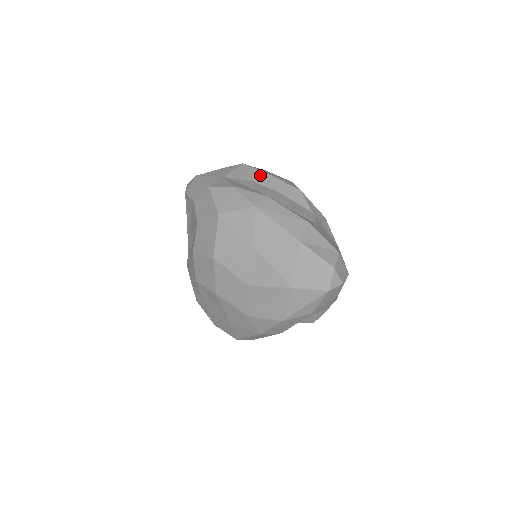
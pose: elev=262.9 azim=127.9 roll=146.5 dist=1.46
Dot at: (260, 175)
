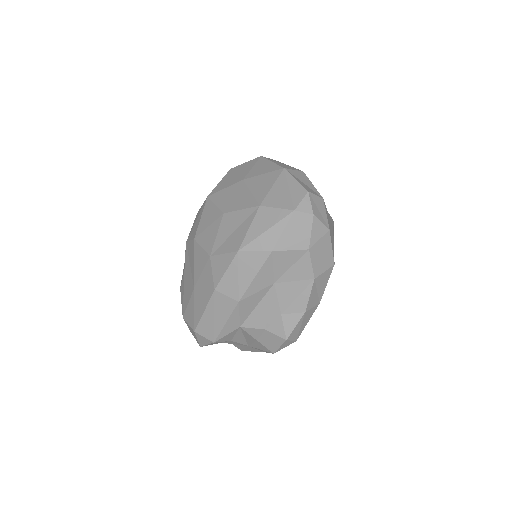
Dot at: occluded
